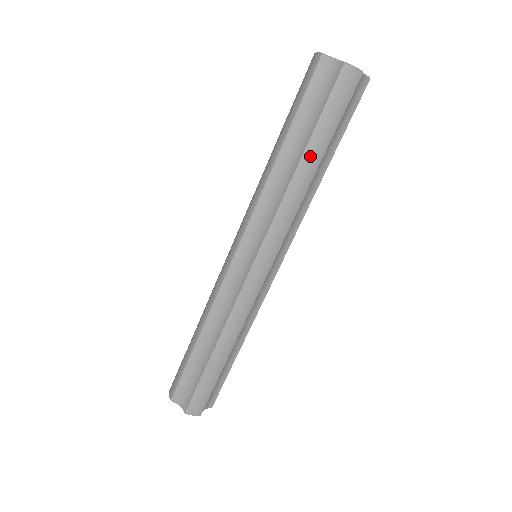
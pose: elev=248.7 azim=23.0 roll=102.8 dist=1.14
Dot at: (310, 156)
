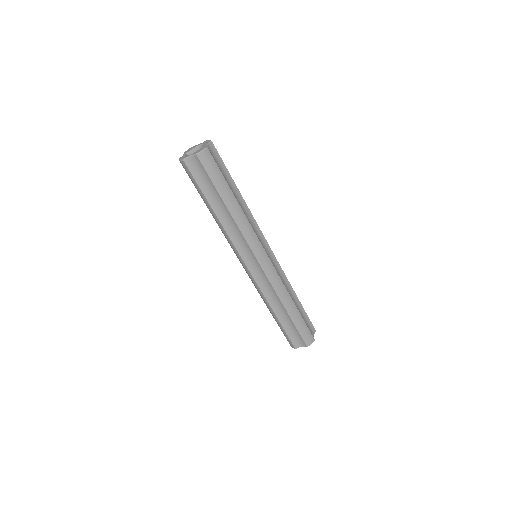
Dot at: (228, 200)
